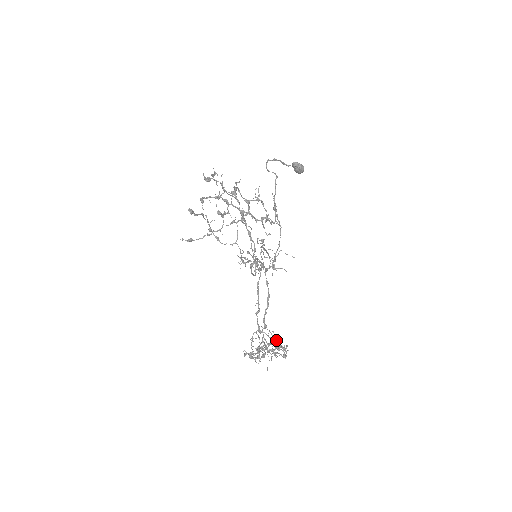
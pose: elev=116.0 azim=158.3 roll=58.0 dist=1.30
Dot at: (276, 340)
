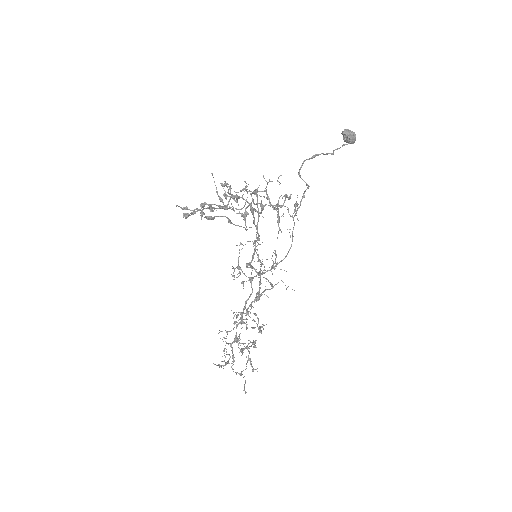
Dot at: (252, 342)
